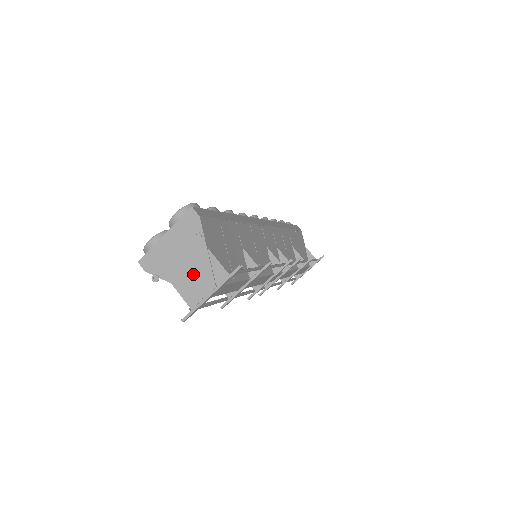
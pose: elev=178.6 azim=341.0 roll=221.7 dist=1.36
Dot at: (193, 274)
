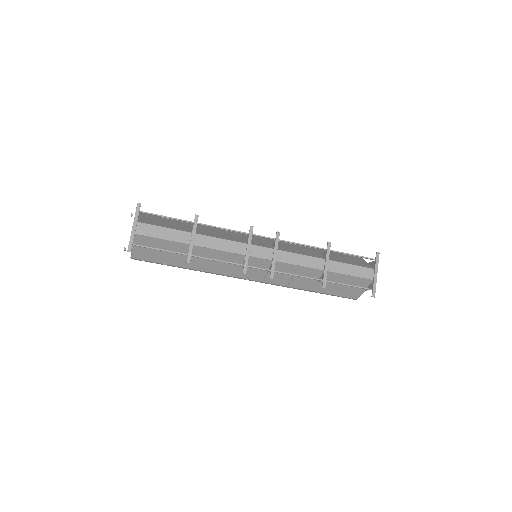
Dot at: occluded
